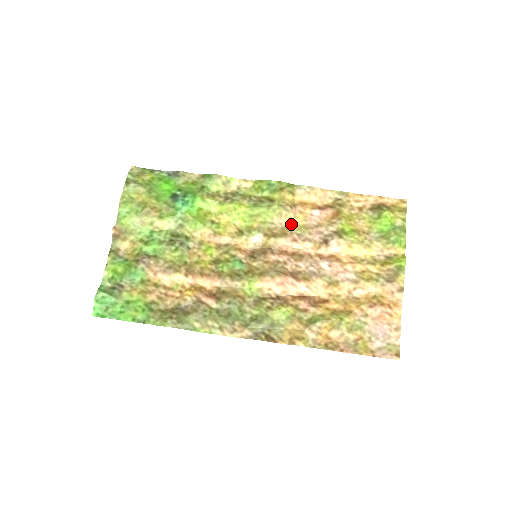
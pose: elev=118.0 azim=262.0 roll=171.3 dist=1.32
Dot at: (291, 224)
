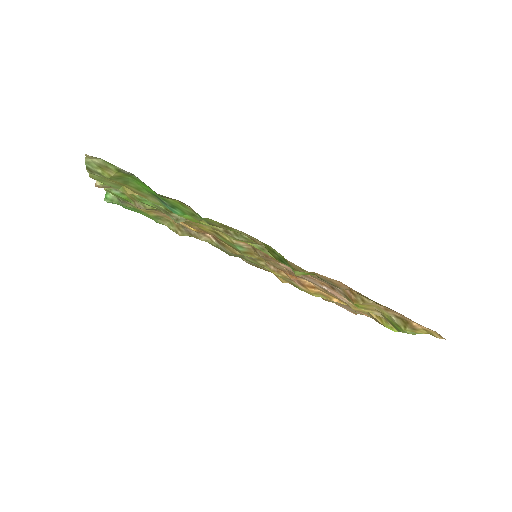
Dot at: (301, 269)
